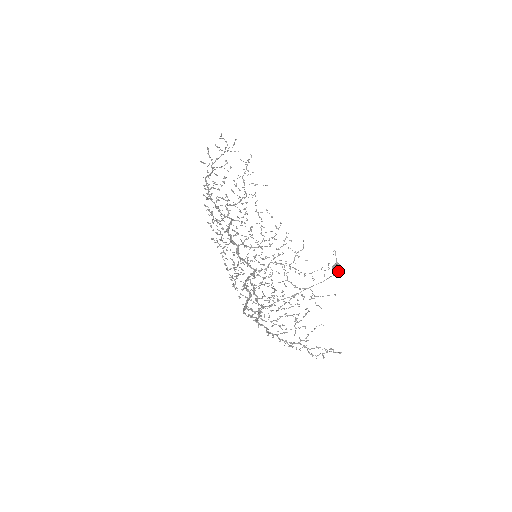
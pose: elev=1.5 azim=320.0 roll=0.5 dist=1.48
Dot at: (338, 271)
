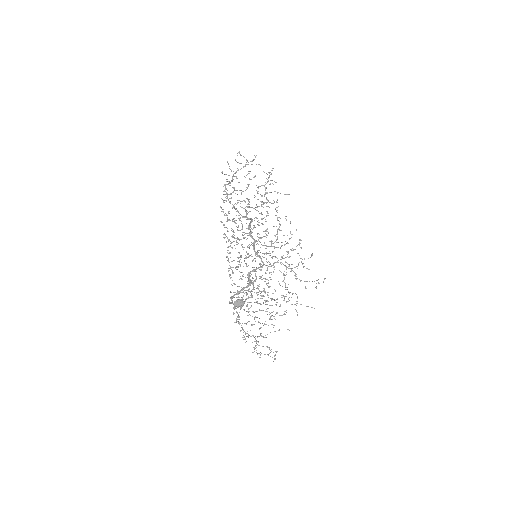
Dot at: (239, 306)
